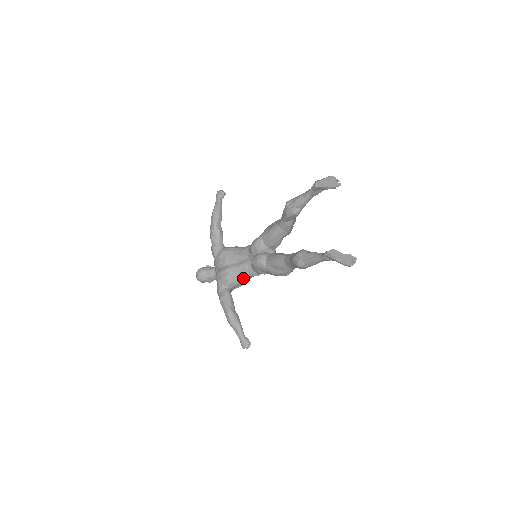
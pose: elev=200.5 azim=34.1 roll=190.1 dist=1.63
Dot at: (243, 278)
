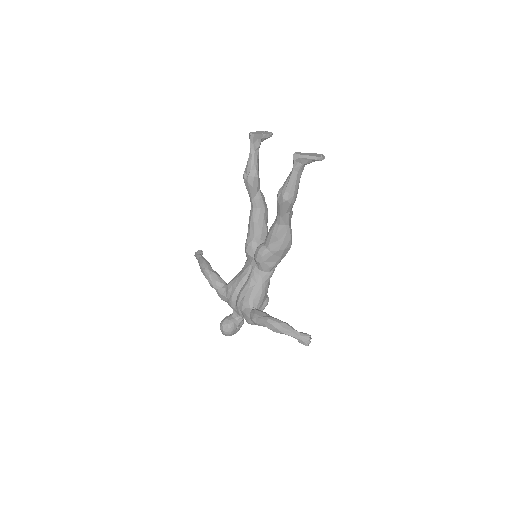
Dot at: (260, 288)
